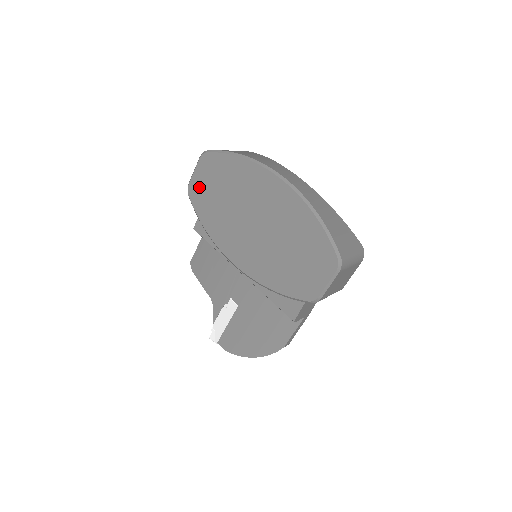
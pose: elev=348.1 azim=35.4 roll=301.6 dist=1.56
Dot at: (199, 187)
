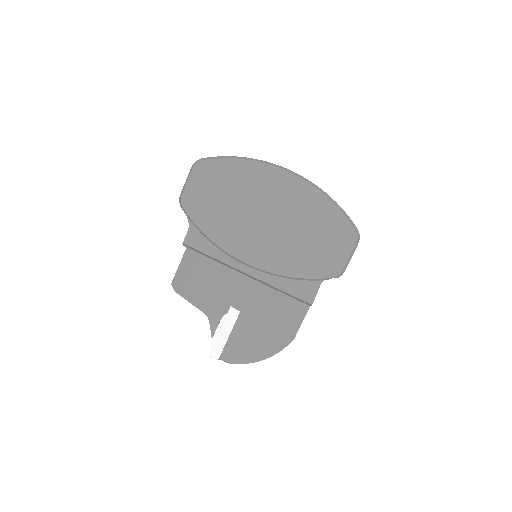
Dot at: (195, 196)
